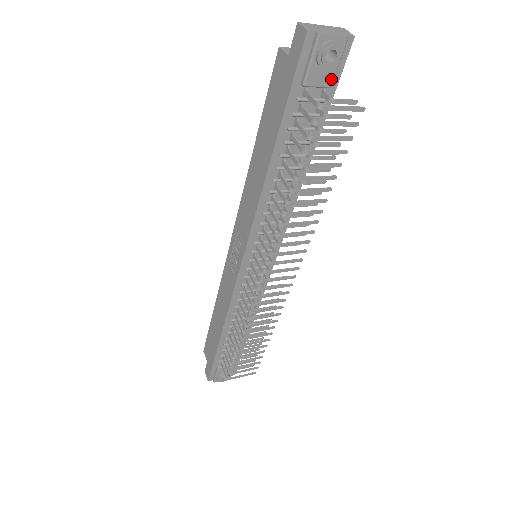
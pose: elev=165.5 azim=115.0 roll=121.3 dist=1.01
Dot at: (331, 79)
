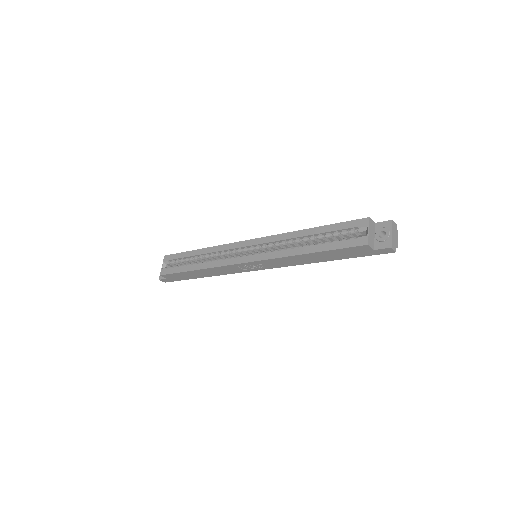
Dot at: occluded
